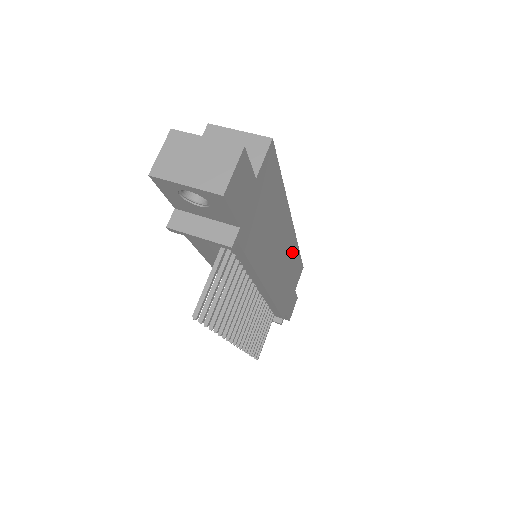
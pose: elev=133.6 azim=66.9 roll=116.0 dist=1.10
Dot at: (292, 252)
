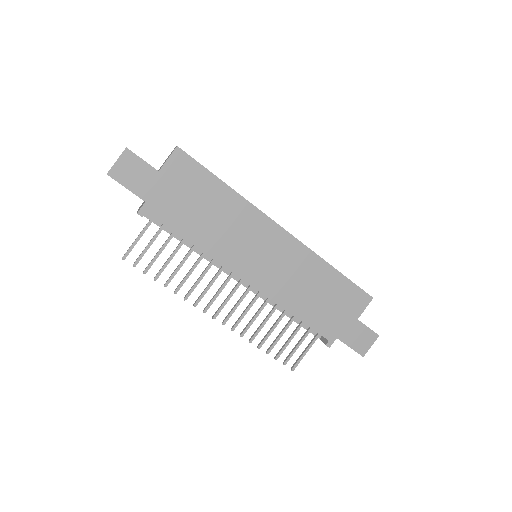
Dot at: (307, 263)
